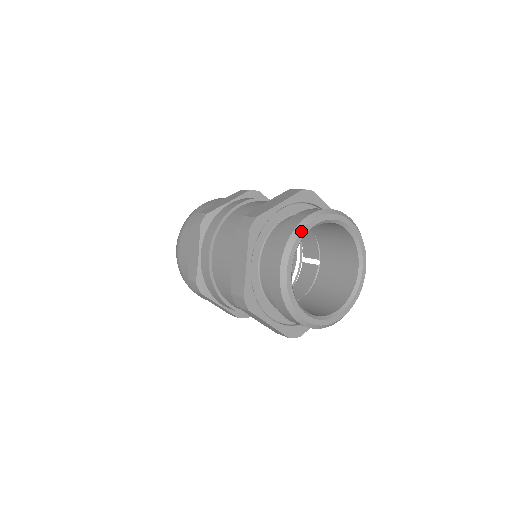
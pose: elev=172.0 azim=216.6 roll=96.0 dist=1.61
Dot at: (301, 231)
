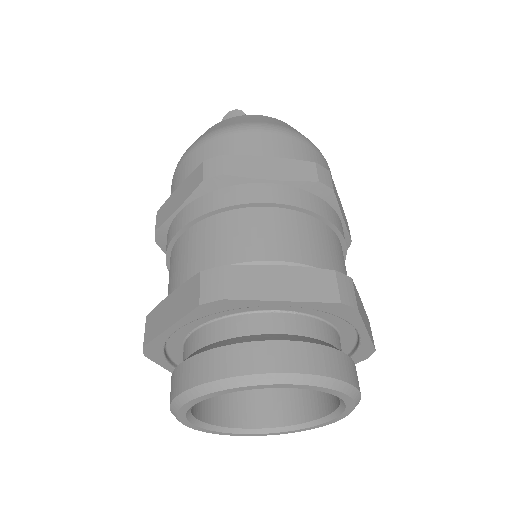
Dot at: (178, 410)
